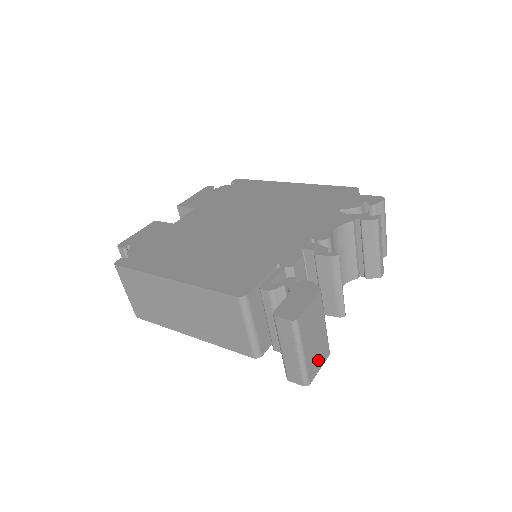
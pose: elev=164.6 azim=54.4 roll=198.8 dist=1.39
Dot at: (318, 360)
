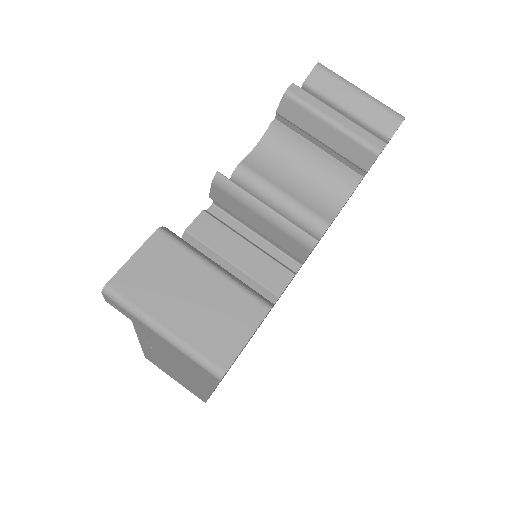
Dot at: (230, 328)
